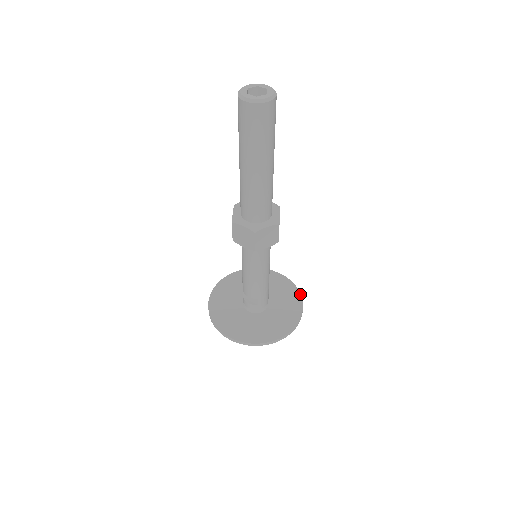
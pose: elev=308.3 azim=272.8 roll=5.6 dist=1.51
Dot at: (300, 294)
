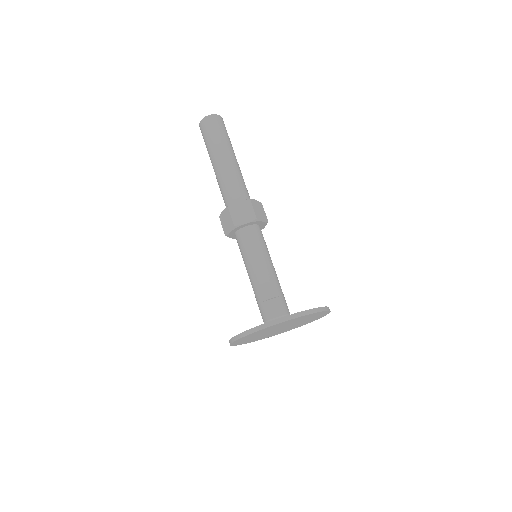
Dot at: occluded
